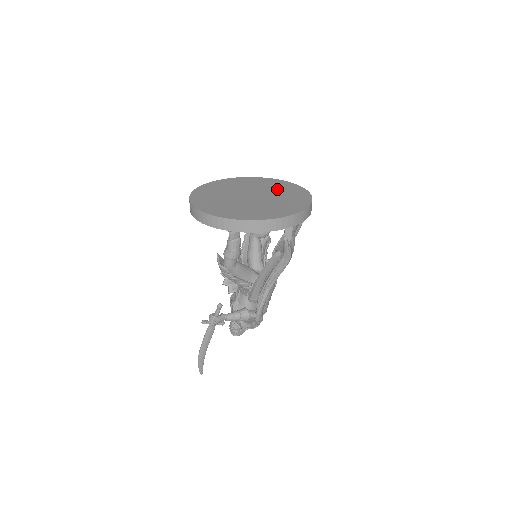
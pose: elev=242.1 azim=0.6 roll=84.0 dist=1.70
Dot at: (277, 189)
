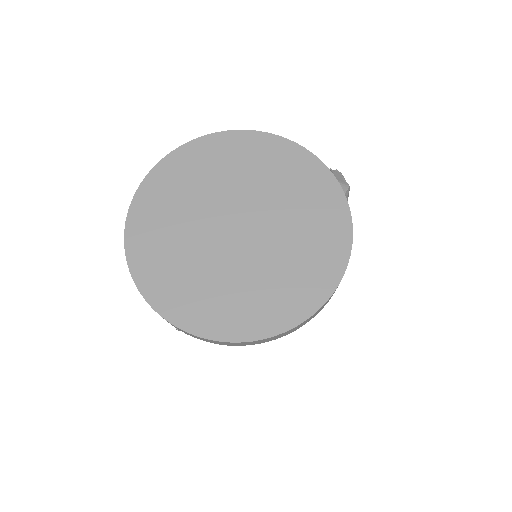
Dot at: (293, 200)
